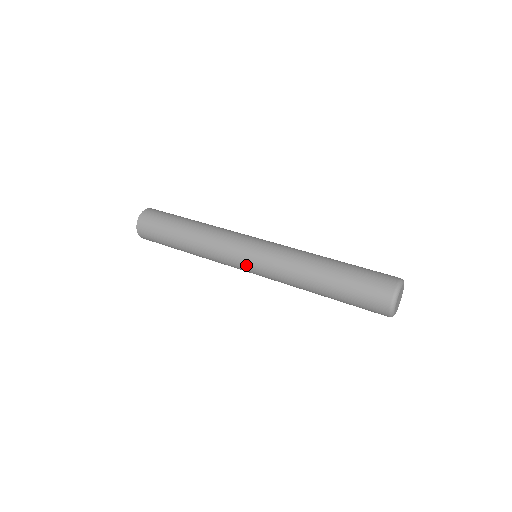
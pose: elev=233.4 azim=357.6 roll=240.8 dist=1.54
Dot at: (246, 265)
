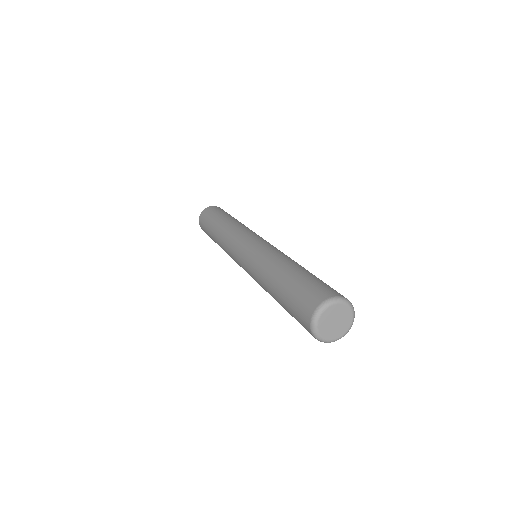
Dot at: occluded
